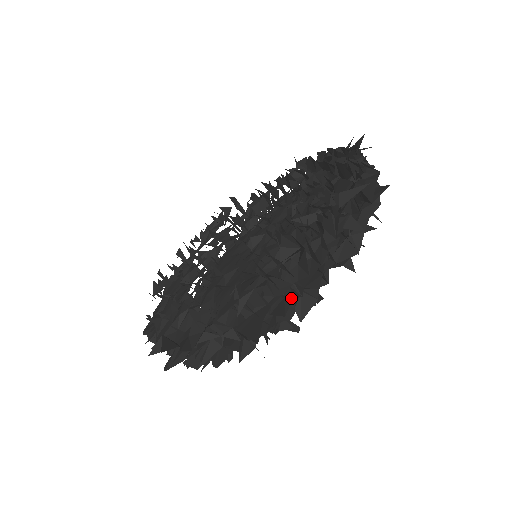
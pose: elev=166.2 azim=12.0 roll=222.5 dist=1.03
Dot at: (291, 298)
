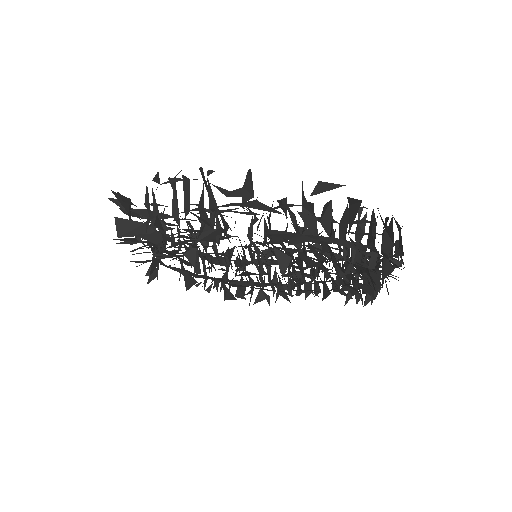
Dot at: (211, 226)
